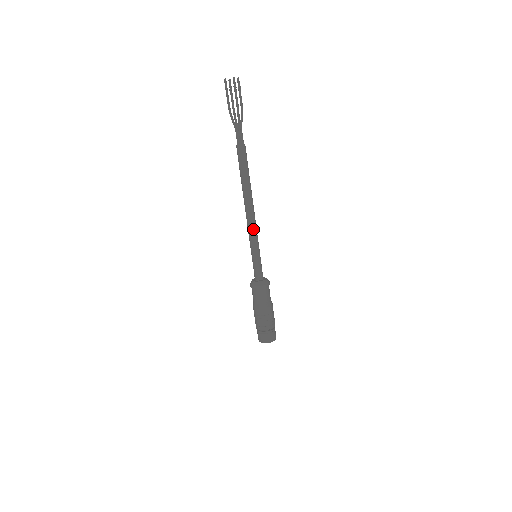
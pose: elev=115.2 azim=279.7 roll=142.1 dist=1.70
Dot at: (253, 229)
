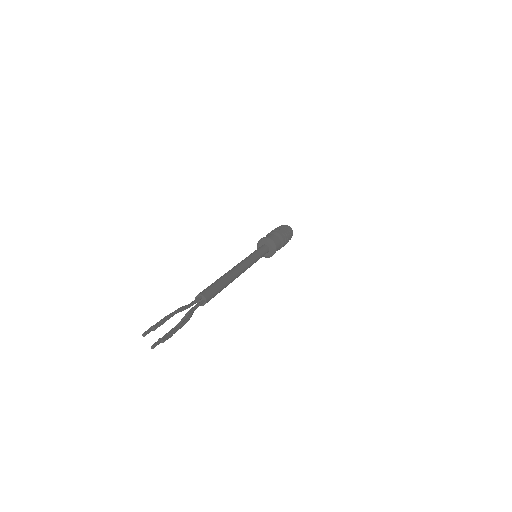
Dot at: (249, 267)
